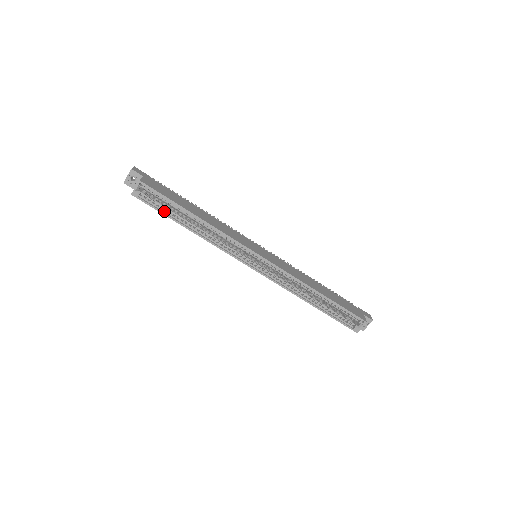
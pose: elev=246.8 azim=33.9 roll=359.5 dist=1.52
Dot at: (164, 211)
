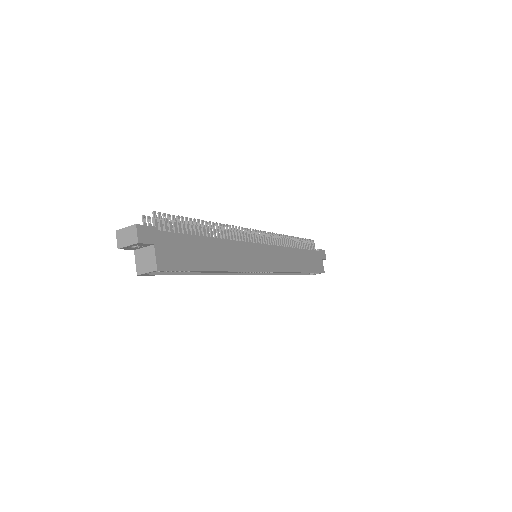
Dot at: (176, 272)
